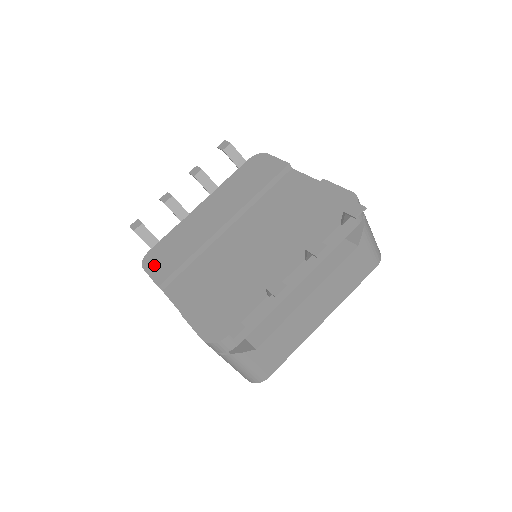
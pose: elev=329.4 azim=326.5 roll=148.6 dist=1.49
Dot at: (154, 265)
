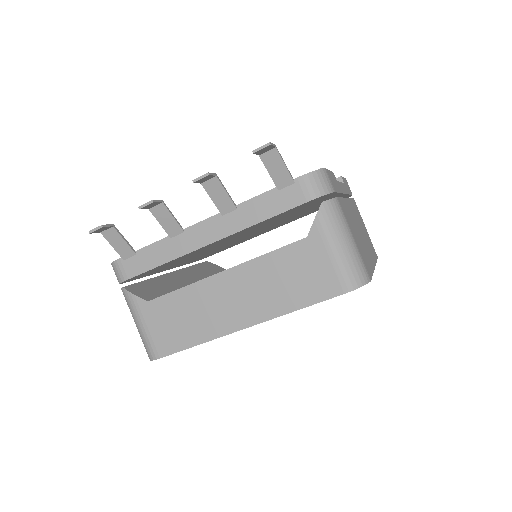
Dot at: occluded
